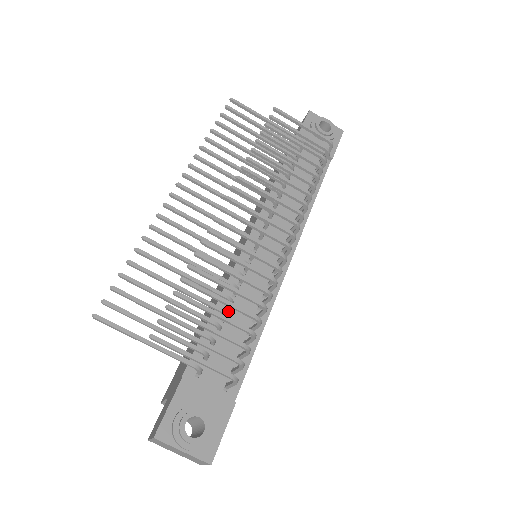
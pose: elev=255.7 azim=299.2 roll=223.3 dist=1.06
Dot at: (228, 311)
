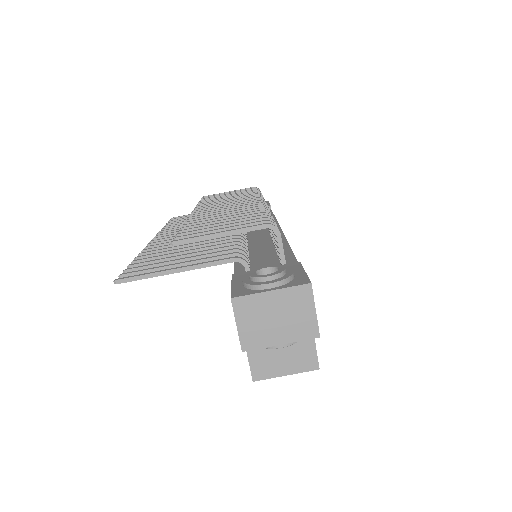
Dot at: occluded
